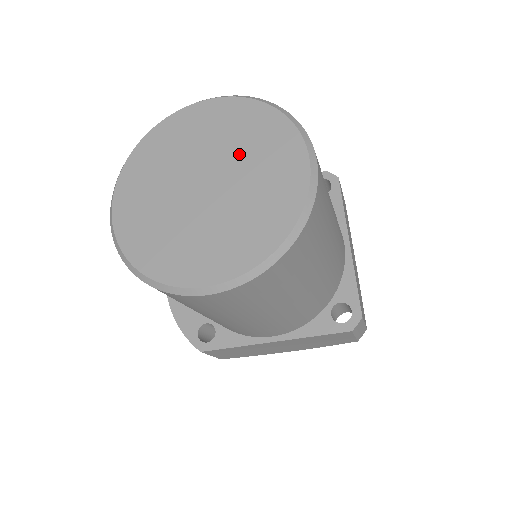
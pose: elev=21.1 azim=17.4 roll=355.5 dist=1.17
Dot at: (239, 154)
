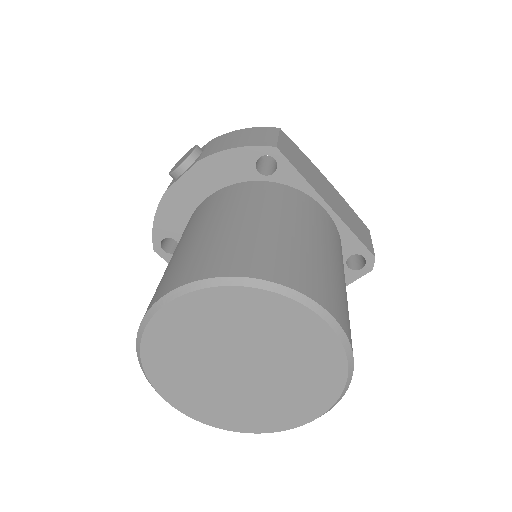
Dot at: (286, 380)
